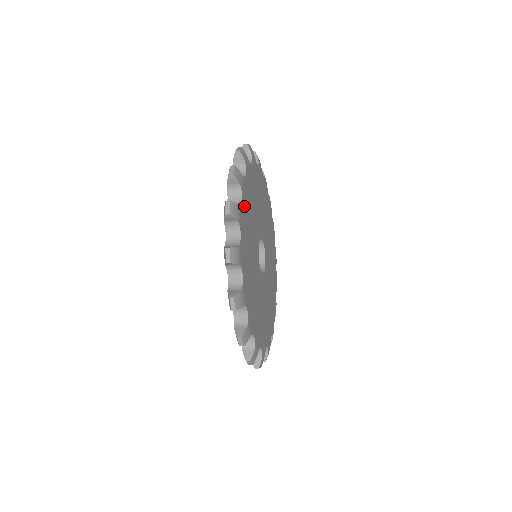
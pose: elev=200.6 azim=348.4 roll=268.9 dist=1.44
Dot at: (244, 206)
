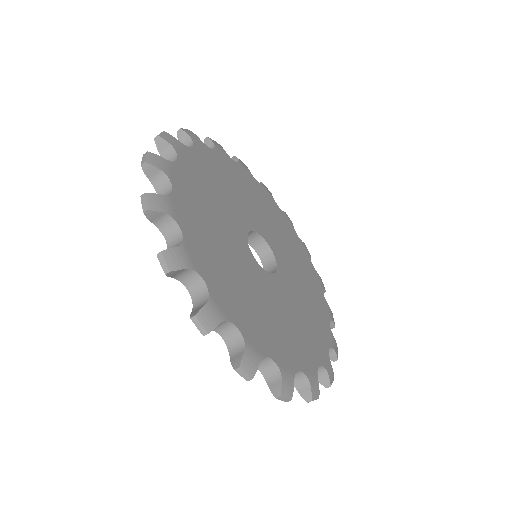
Dot at: (191, 233)
